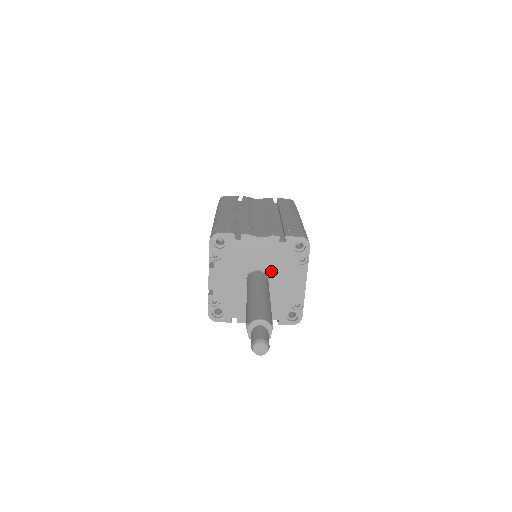
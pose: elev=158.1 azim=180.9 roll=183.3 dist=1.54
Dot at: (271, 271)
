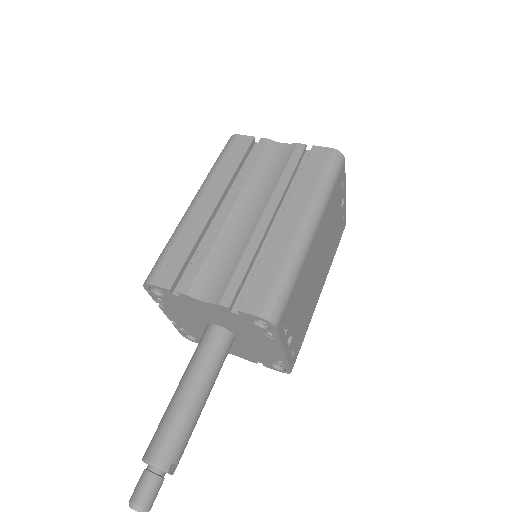
Dot at: (233, 330)
